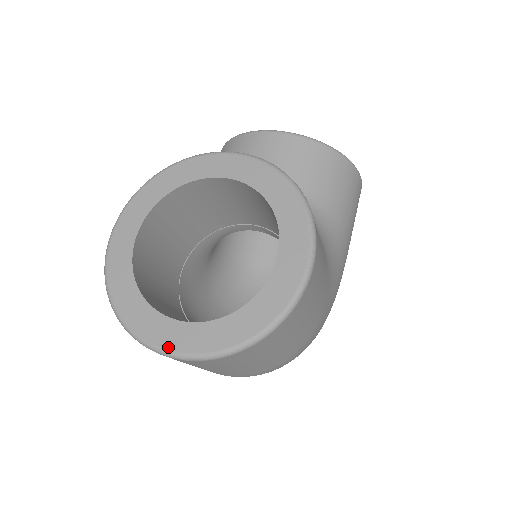
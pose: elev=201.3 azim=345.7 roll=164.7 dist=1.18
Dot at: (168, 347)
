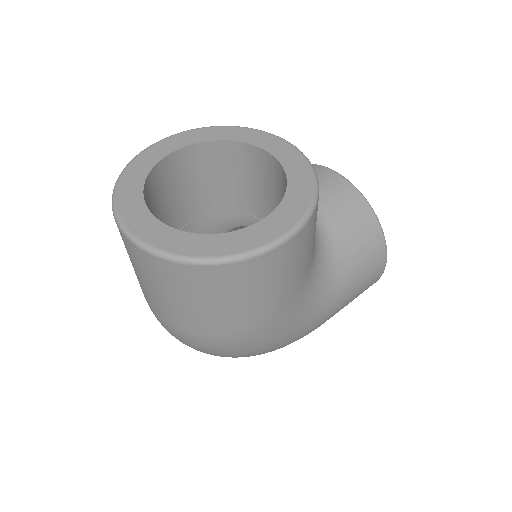
Dot at: (130, 226)
